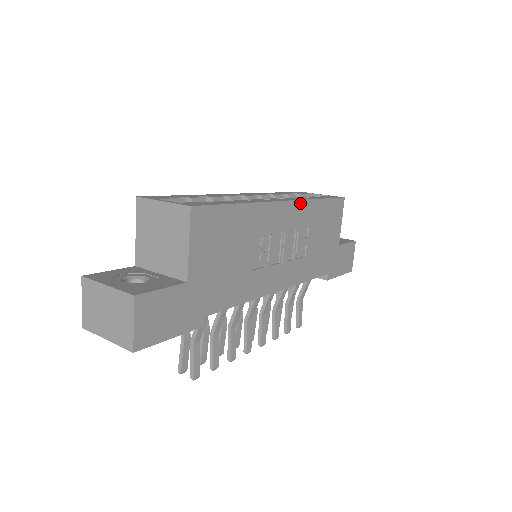
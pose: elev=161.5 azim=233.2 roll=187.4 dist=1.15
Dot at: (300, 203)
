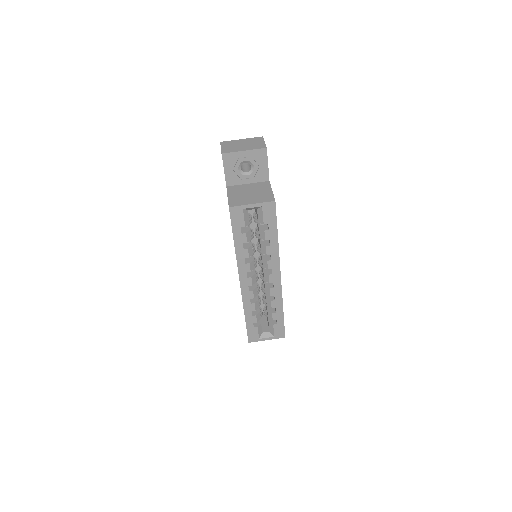
Dot at: (279, 262)
